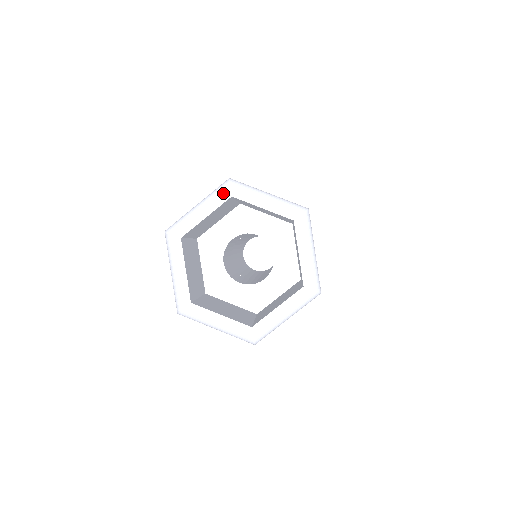
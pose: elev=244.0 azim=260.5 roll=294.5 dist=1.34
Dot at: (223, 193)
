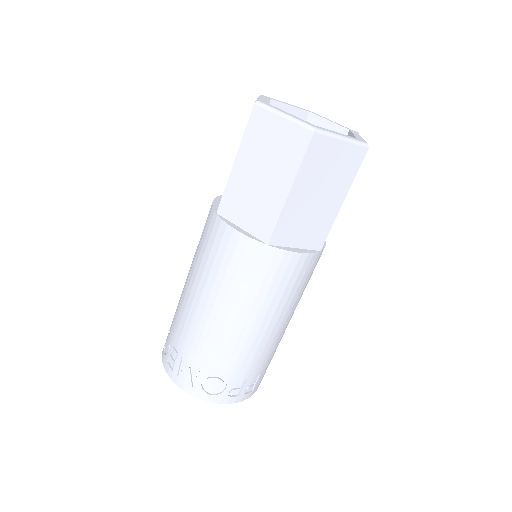
Dot at: (304, 109)
